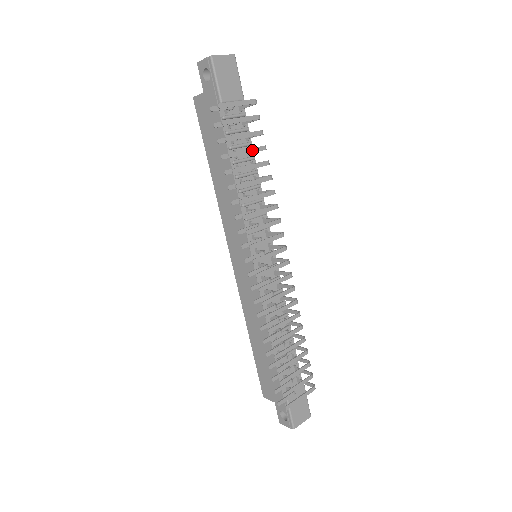
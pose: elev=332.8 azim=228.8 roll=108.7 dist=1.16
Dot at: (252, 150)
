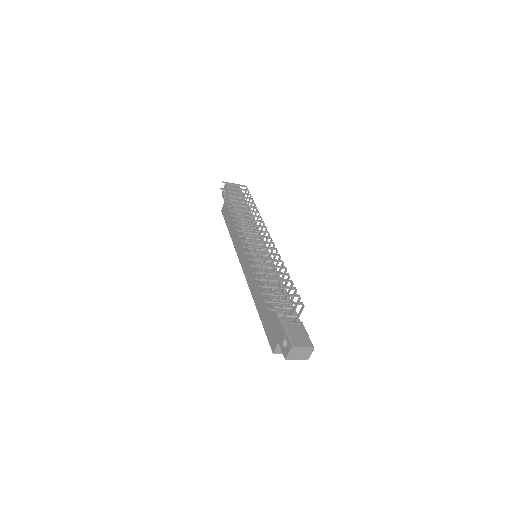
Dot at: (243, 197)
